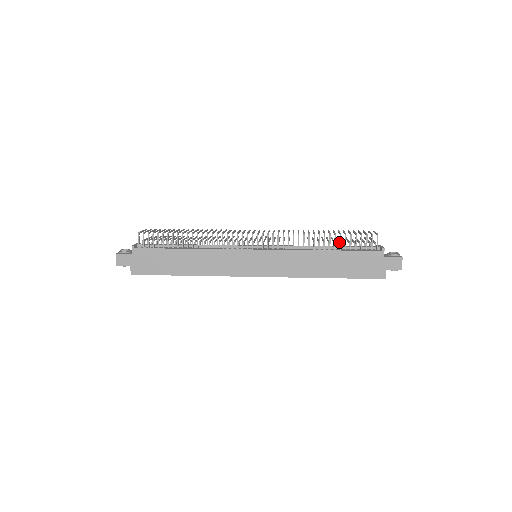
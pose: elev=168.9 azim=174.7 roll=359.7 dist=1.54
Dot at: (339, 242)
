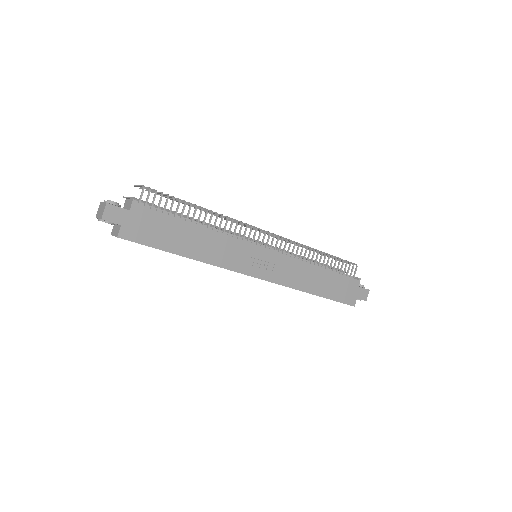
Dot at: occluded
